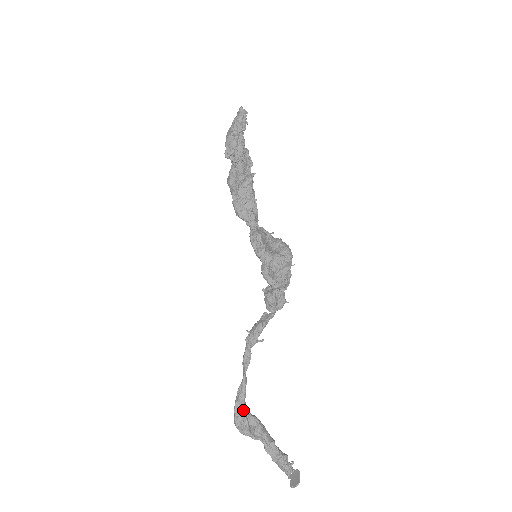
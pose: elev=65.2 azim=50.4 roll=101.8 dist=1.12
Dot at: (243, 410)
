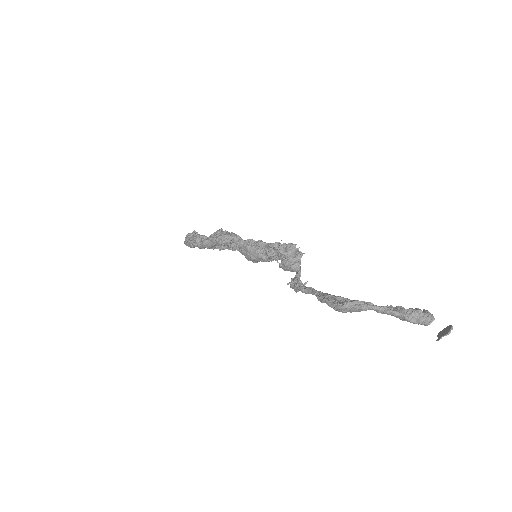
Dot at: (336, 296)
